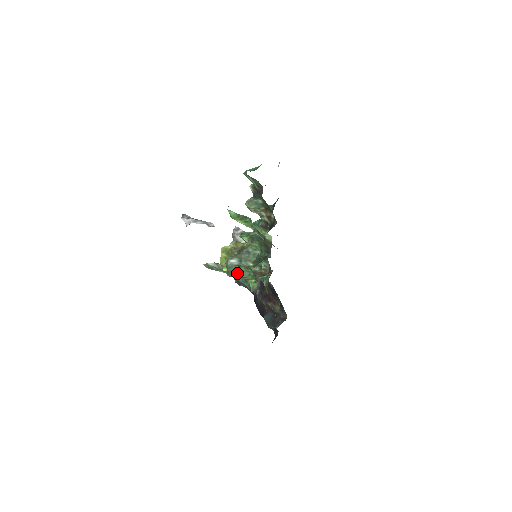
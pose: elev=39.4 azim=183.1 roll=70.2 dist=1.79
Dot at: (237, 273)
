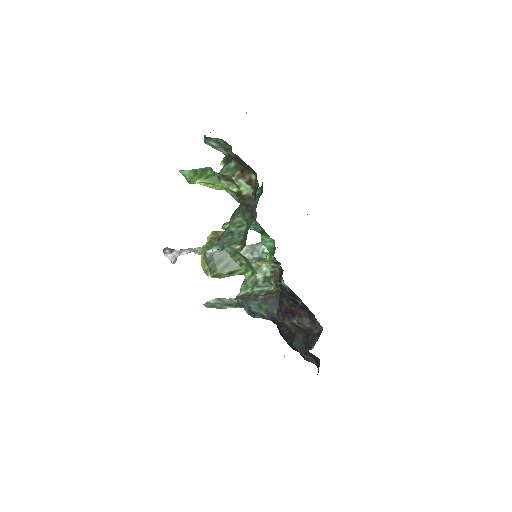
Dot at: (222, 267)
